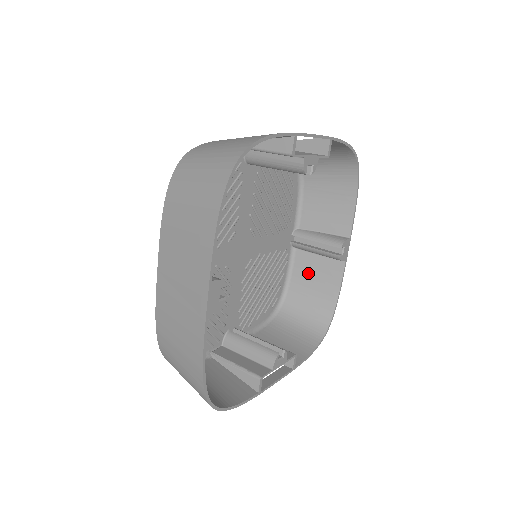
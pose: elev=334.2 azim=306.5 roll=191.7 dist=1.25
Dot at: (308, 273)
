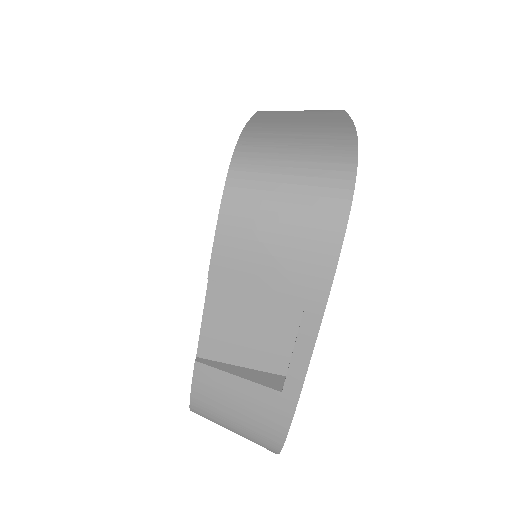
Dot at: occluded
